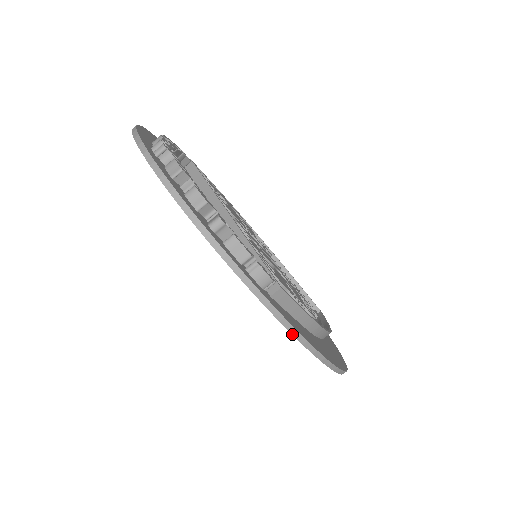
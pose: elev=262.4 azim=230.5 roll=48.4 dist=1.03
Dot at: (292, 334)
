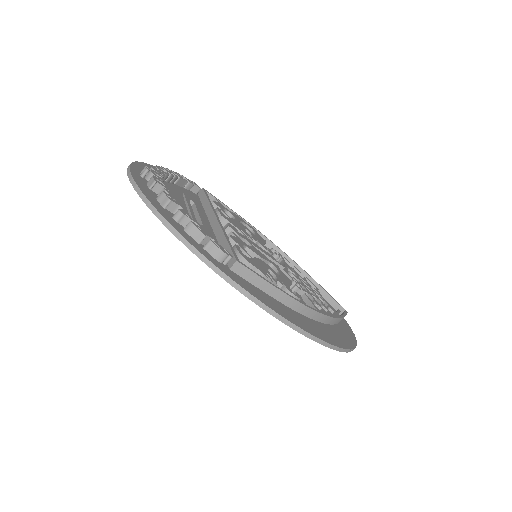
Dot at: (247, 297)
